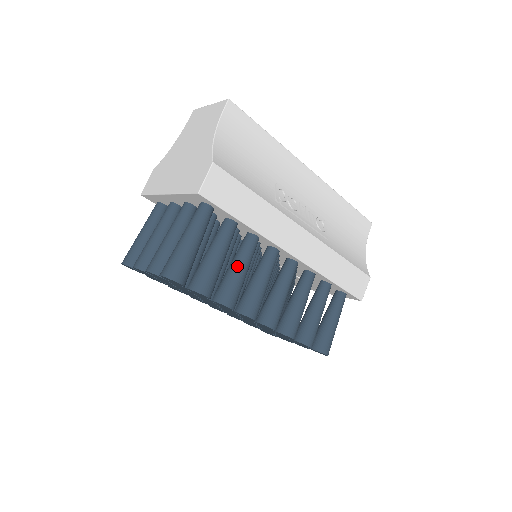
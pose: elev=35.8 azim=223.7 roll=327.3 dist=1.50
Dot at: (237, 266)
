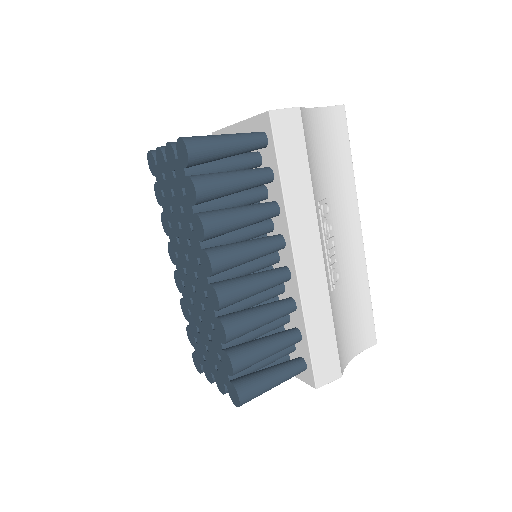
Dot at: (242, 209)
